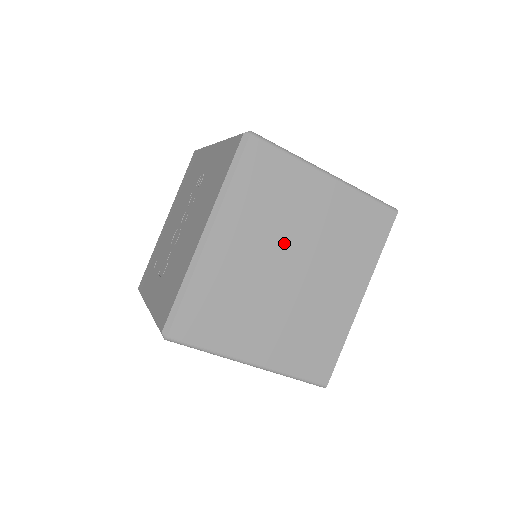
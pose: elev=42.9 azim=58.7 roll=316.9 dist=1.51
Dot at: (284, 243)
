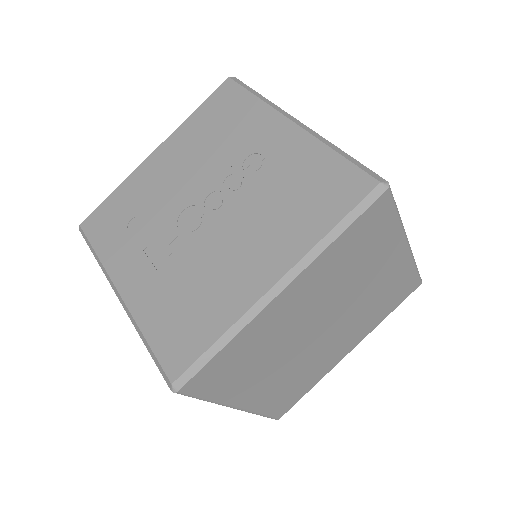
Dot at: (334, 303)
